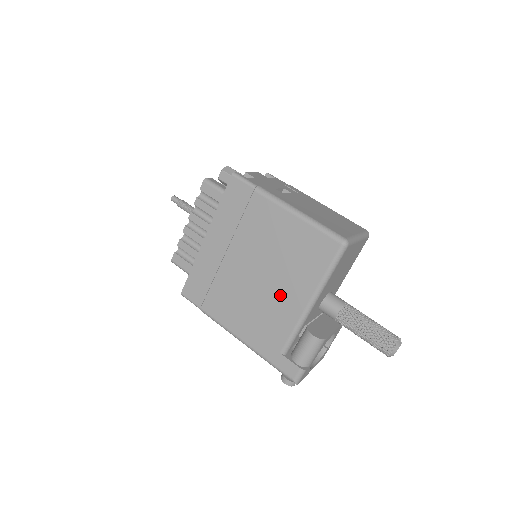
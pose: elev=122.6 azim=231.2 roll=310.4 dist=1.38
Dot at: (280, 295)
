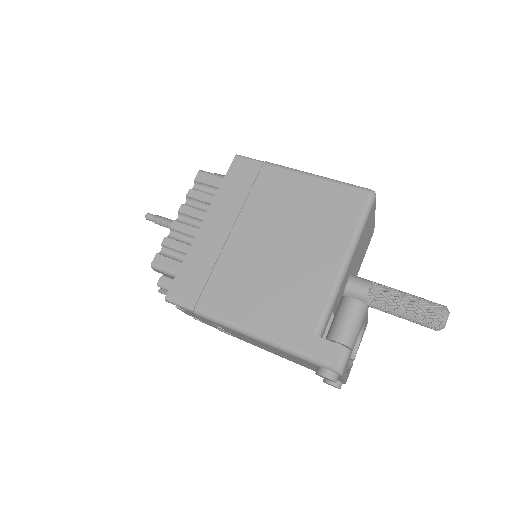
Dot at: (305, 262)
